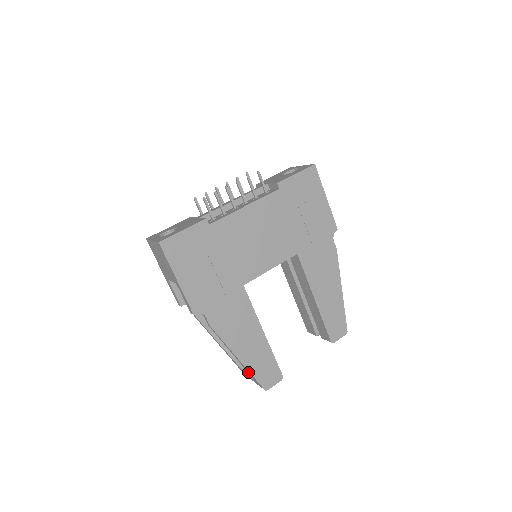
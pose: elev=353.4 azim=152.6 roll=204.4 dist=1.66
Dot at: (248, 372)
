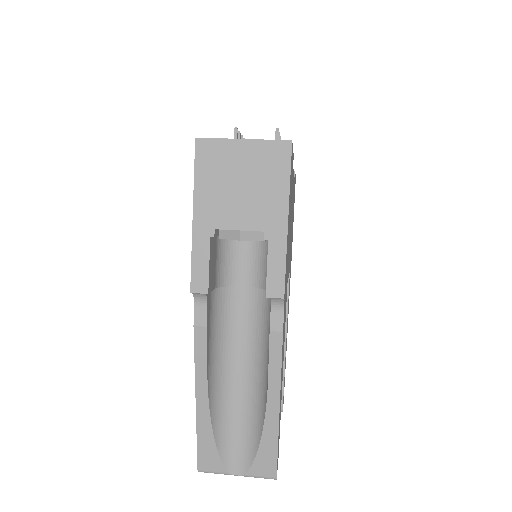
Dot at: (266, 442)
